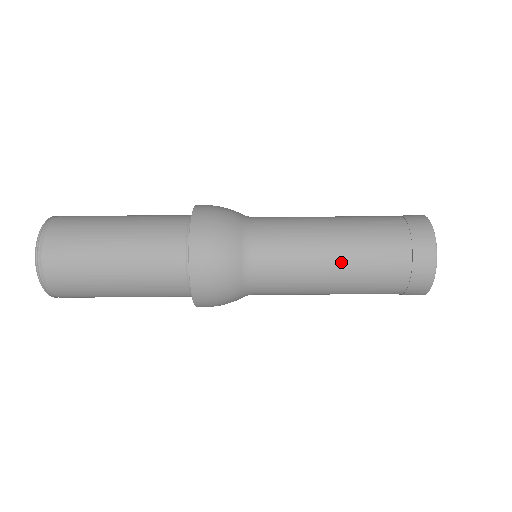
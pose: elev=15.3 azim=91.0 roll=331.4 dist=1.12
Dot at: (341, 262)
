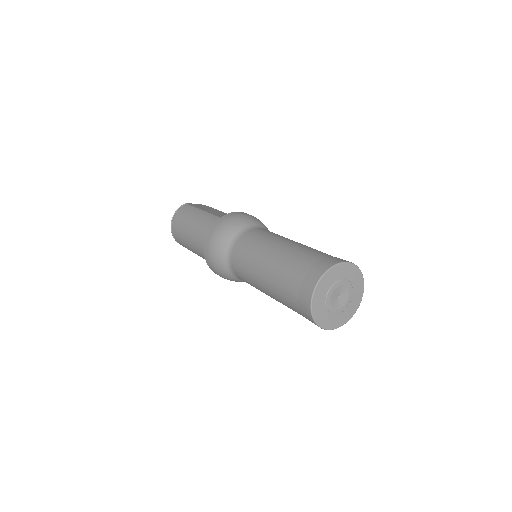
Dot at: (271, 297)
